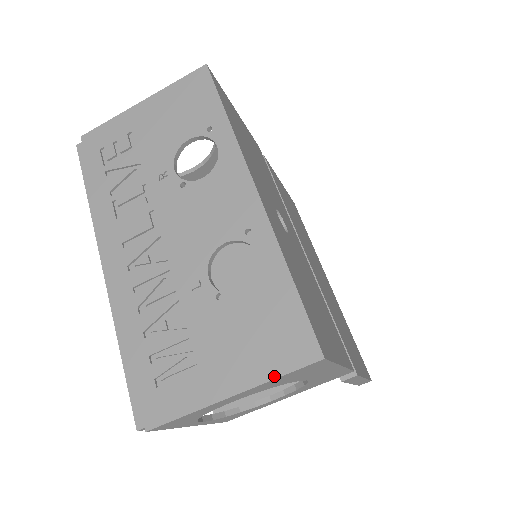
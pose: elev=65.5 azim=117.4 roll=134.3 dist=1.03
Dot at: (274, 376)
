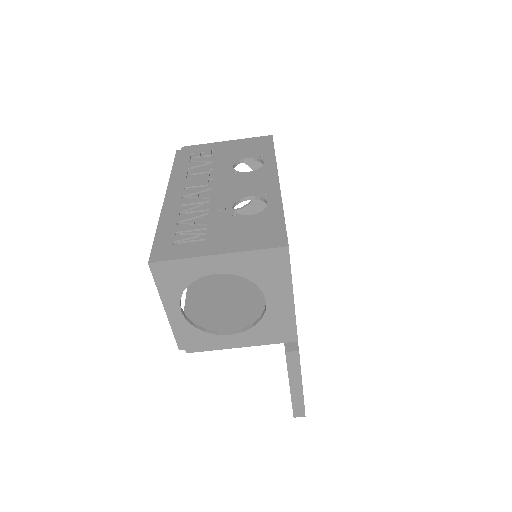
Dot at: (253, 249)
